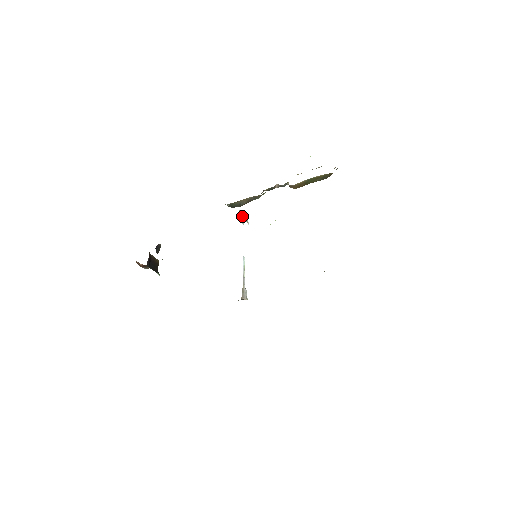
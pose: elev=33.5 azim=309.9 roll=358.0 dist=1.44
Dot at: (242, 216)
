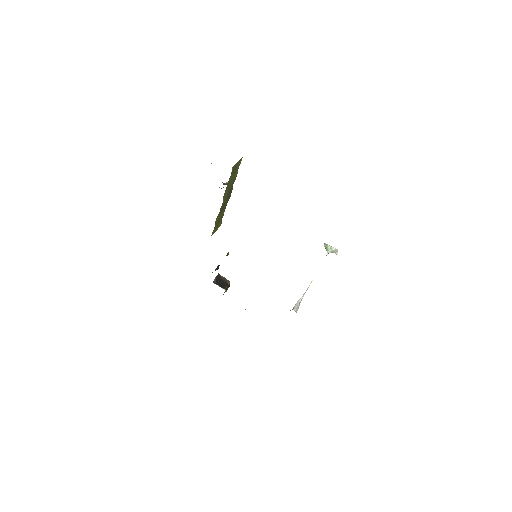
Dot at: (328, 248)
